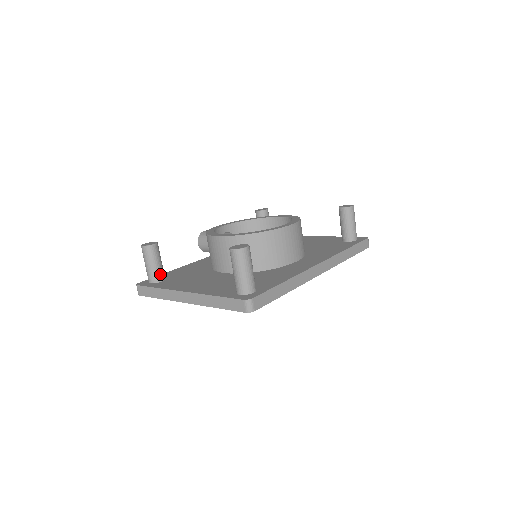
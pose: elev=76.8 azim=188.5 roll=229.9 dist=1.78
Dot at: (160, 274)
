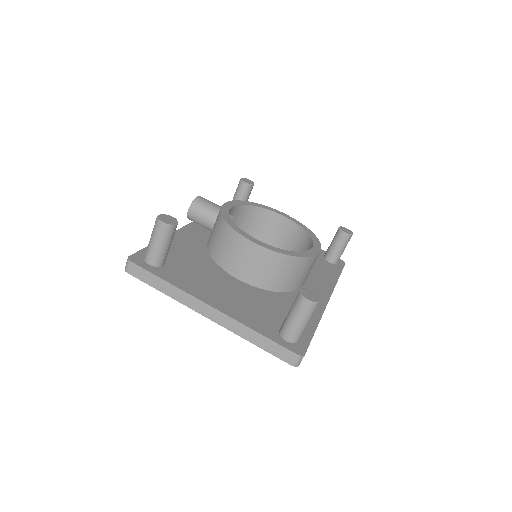
Dot at: (165, 258)
